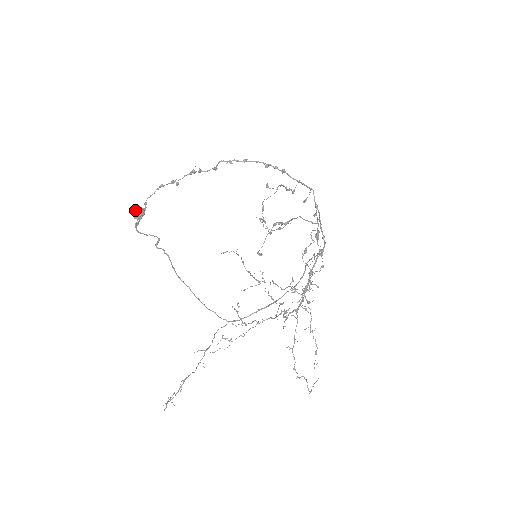
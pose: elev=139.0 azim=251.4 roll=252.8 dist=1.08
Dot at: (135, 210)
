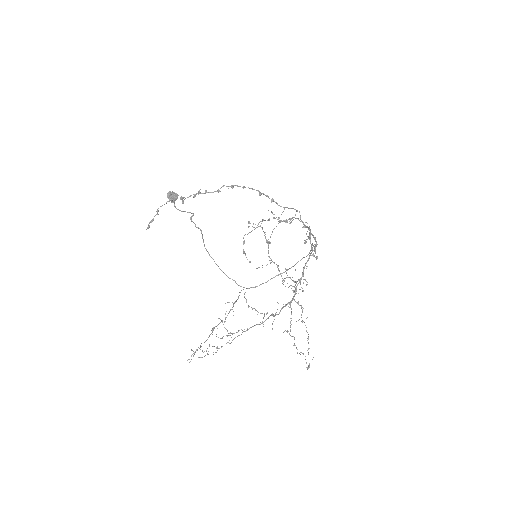
Dot at: (168, 196)
